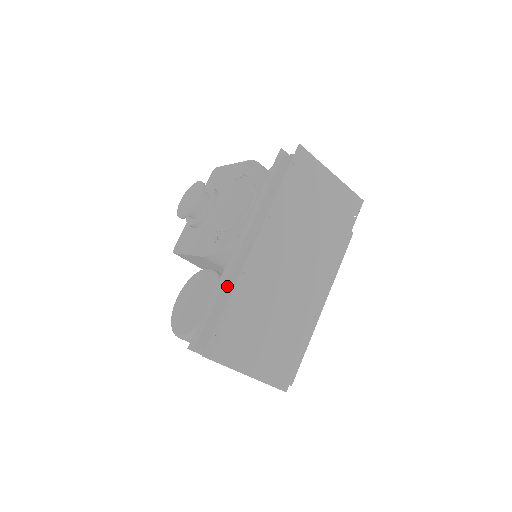
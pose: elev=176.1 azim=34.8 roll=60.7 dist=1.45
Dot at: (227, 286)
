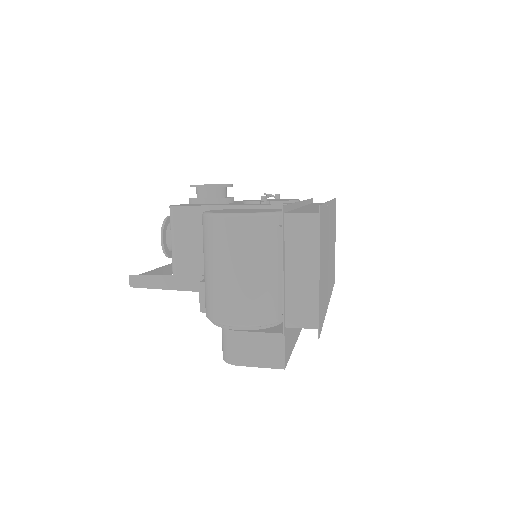
Dot at: occluded
